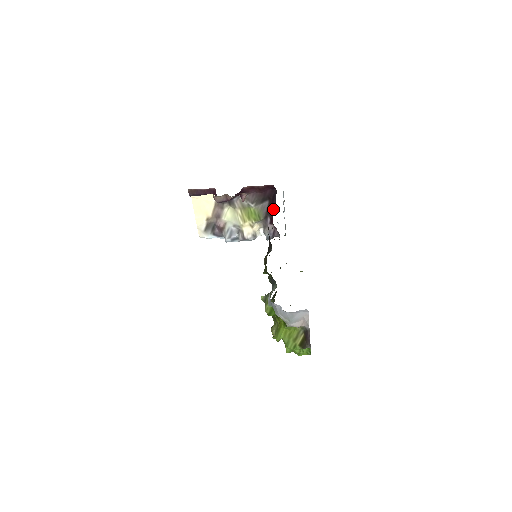
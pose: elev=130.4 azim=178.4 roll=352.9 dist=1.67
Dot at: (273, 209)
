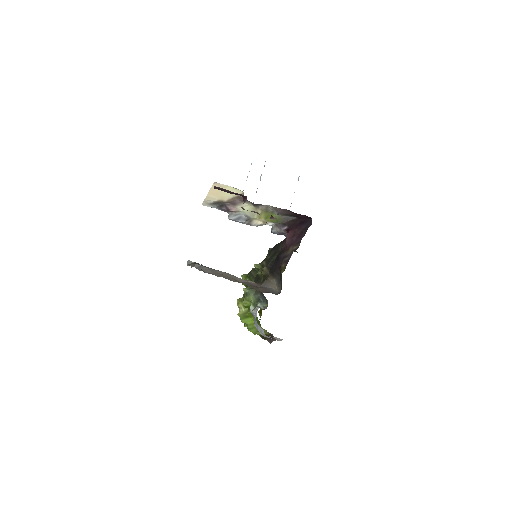
Dot at: (297, 230)
